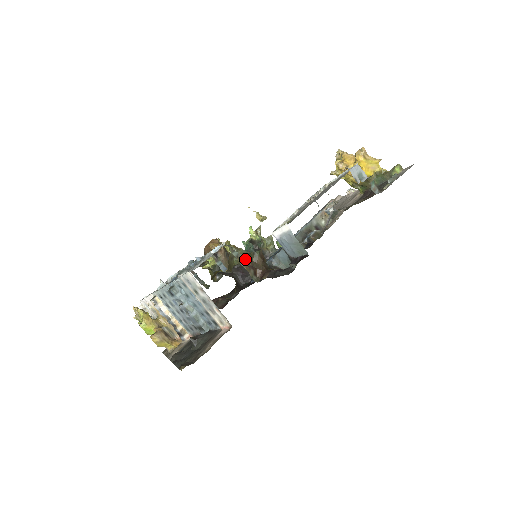
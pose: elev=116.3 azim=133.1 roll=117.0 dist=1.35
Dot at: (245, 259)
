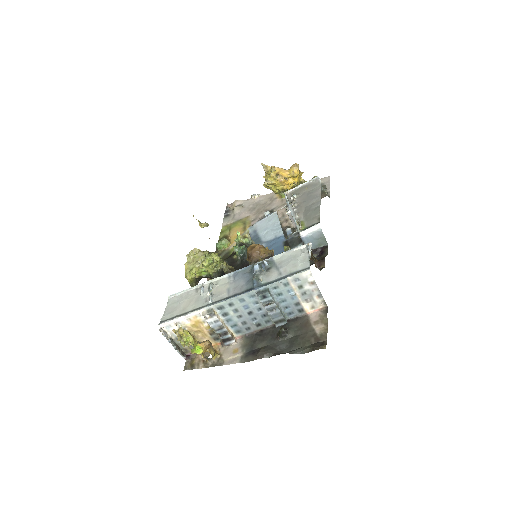
Dot at: occluded
